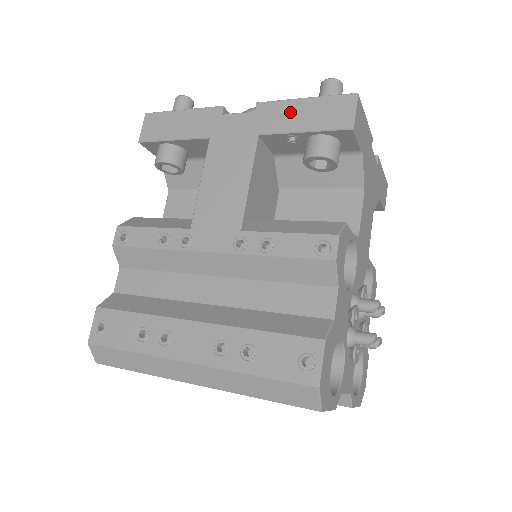
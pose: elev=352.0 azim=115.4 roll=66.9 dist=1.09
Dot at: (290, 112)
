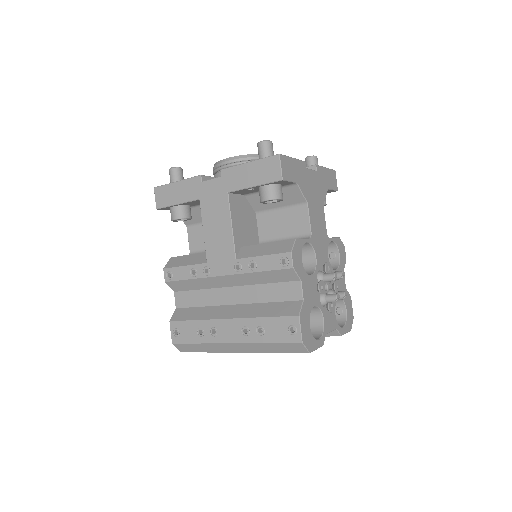
Dot at: (242, 174)
